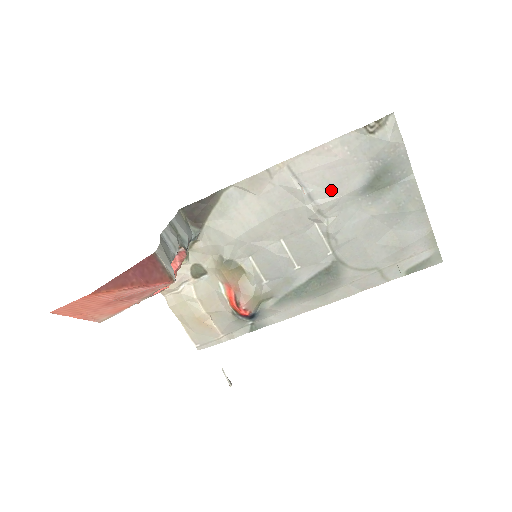
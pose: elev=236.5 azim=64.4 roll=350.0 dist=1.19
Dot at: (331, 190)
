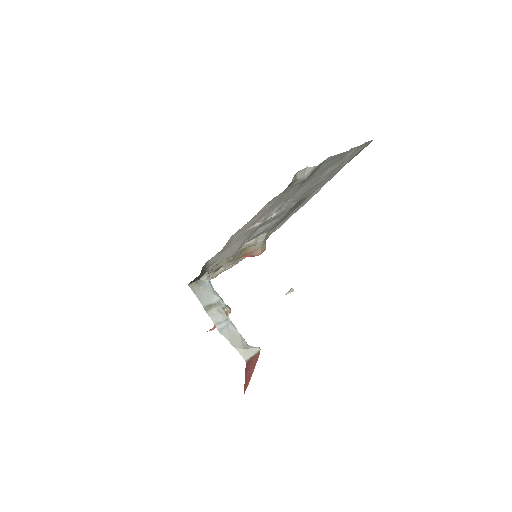
Dot at: (276, 206)
